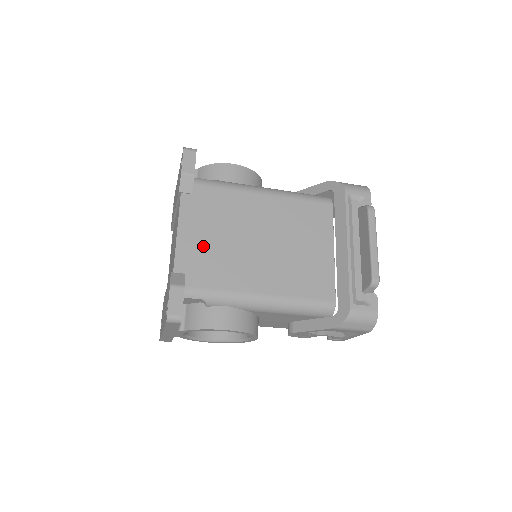
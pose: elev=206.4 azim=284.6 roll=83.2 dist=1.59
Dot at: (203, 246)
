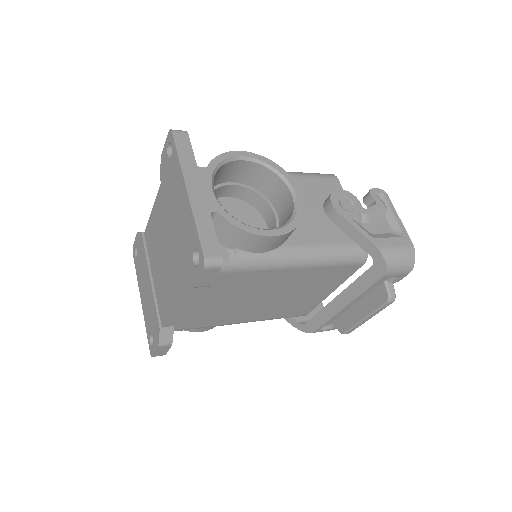
Dot at: (199, 310)
